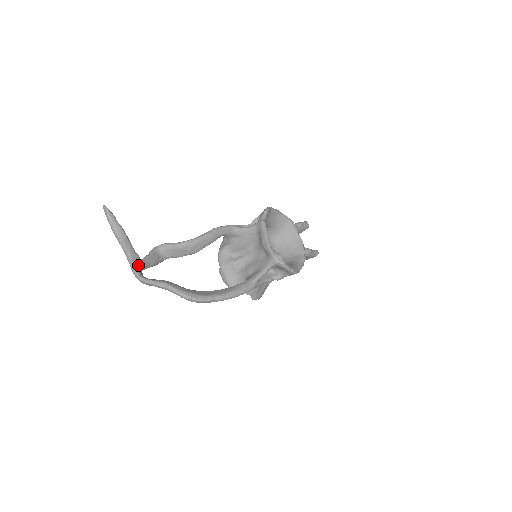
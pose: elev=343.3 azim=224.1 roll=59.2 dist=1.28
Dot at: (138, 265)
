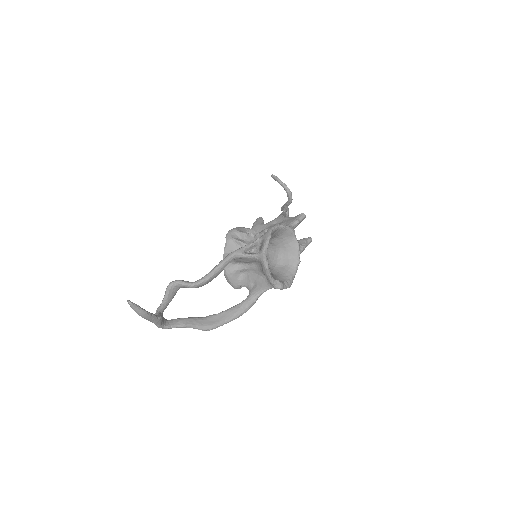
Dot at: (161, 322)
